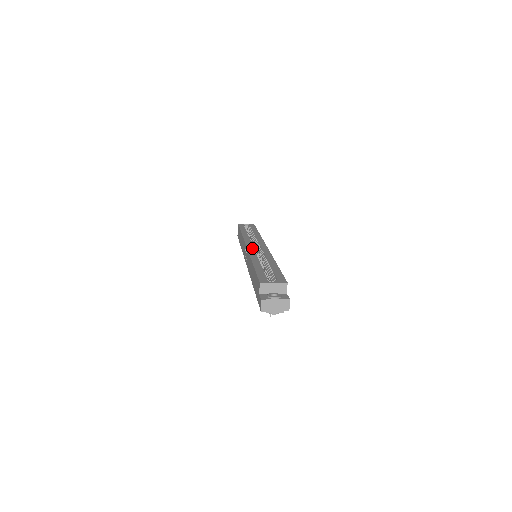
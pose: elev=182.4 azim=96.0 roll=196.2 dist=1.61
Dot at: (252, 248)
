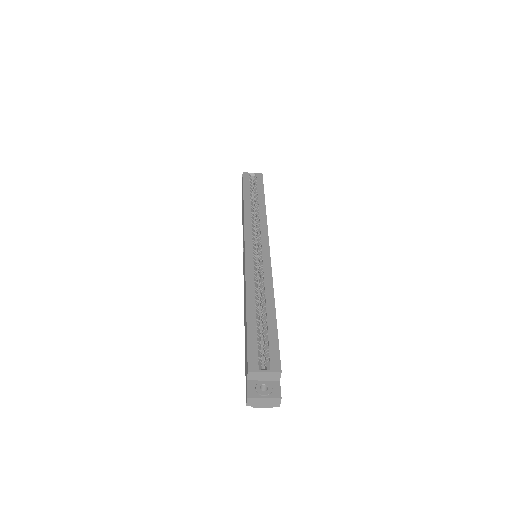
Dot at: (251, 255)
